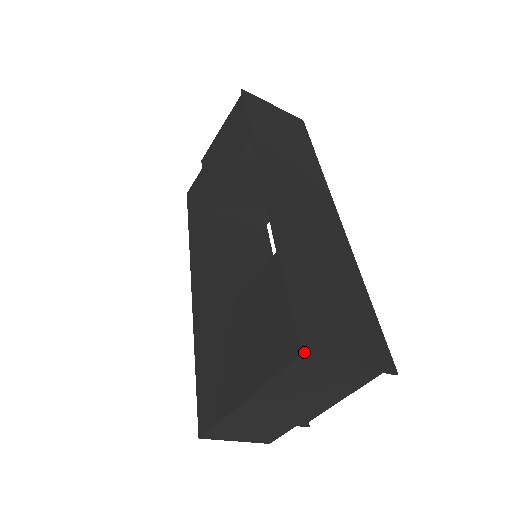
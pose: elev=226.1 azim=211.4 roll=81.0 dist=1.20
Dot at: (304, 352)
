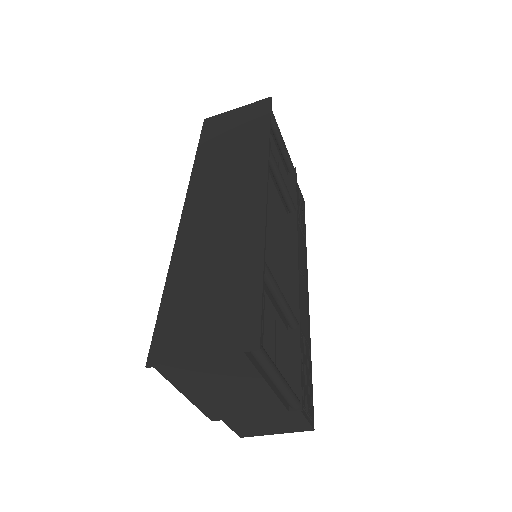
Dot at: (149, 363)
